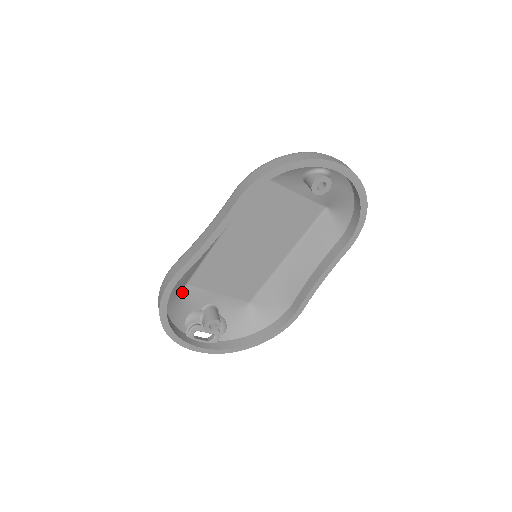
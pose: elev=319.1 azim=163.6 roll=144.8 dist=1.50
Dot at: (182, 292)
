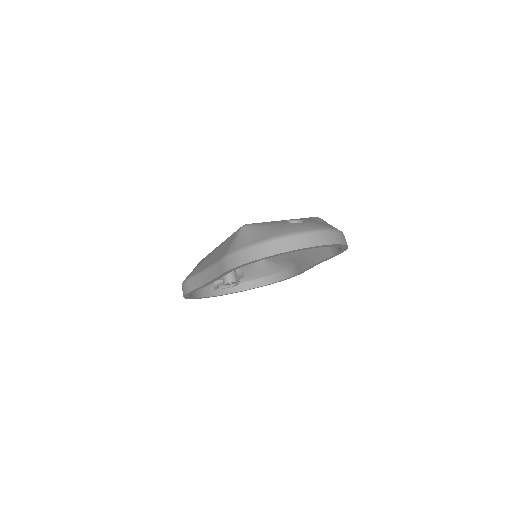
Dot at: occluded
